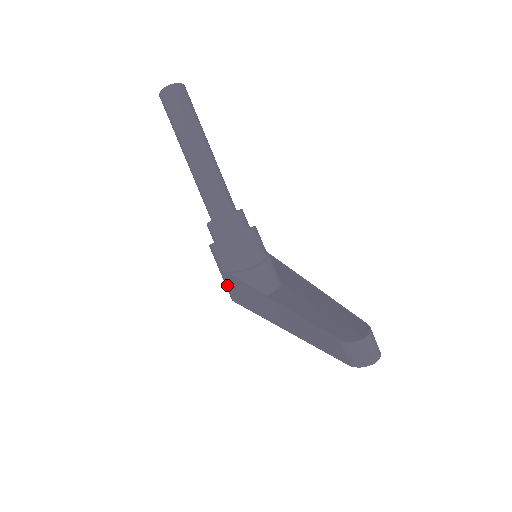
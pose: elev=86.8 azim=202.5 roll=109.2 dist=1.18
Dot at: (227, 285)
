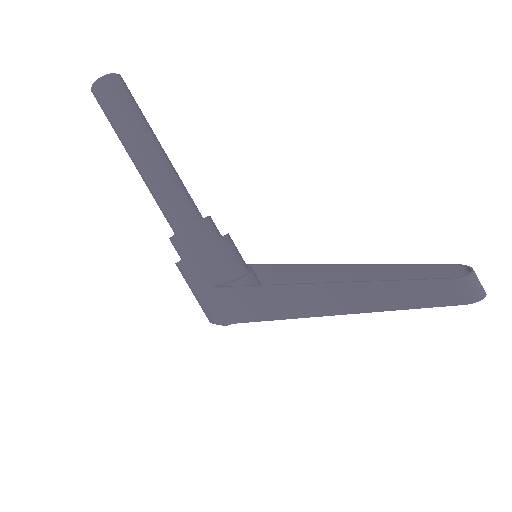
Dot at: (213, 305)
